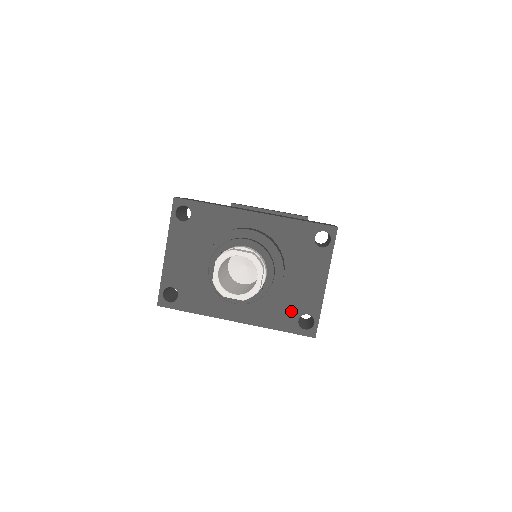
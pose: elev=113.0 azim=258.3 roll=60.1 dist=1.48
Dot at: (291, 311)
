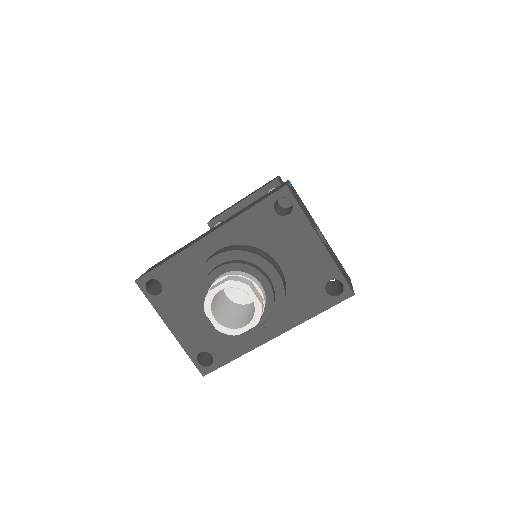
Dot at: (313, 290)
